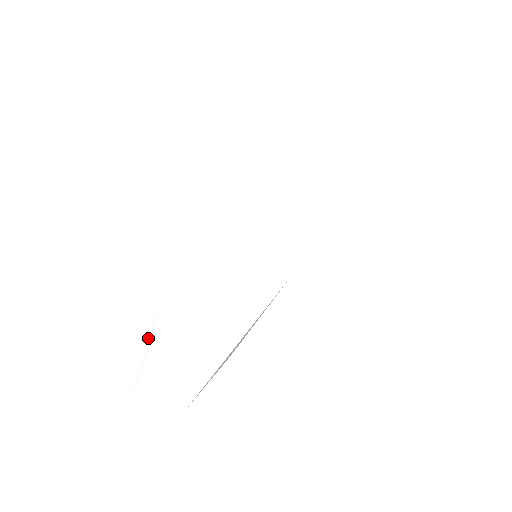
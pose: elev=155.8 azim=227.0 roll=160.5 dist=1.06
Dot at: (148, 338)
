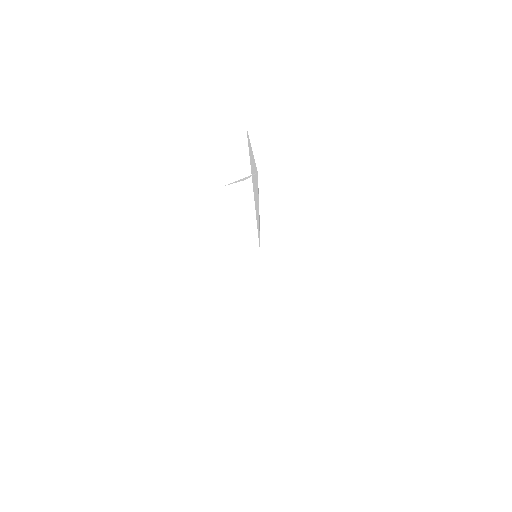
Dot at: (246, 177)
